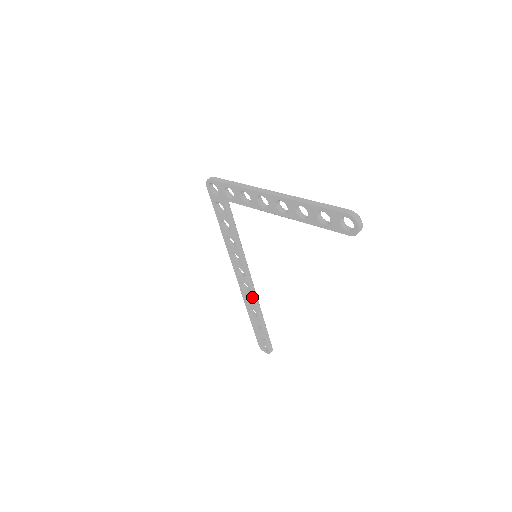
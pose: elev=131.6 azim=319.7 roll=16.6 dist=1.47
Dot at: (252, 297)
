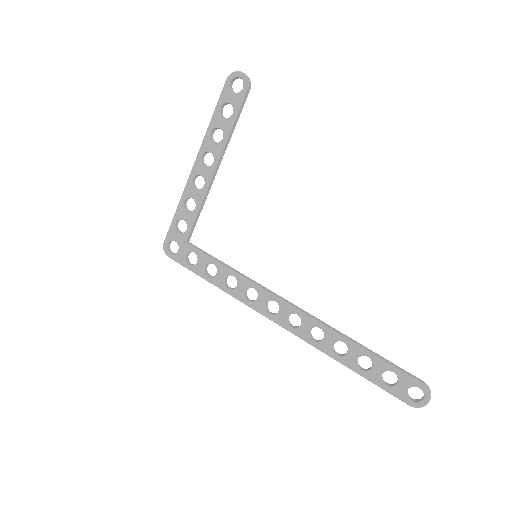
Dot at: (312, 321)
